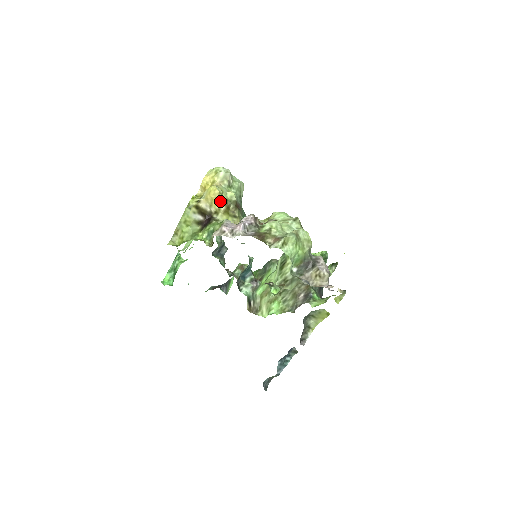
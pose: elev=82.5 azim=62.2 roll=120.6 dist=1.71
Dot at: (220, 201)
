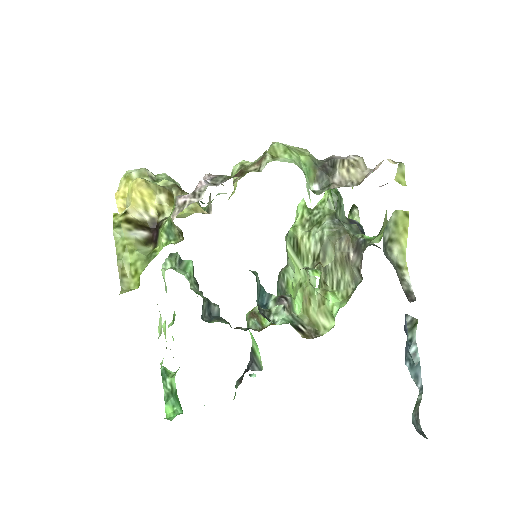
Dot at: (153, 189)
